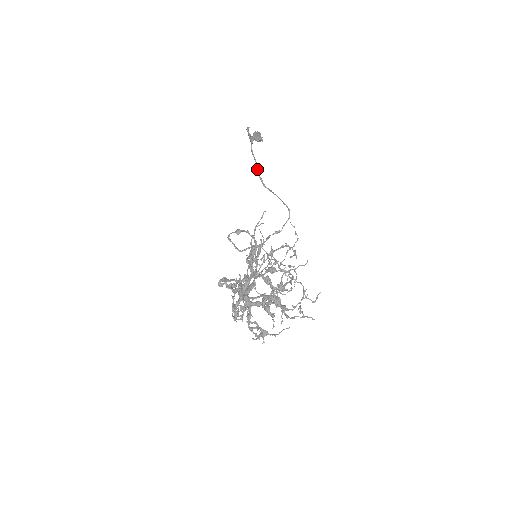
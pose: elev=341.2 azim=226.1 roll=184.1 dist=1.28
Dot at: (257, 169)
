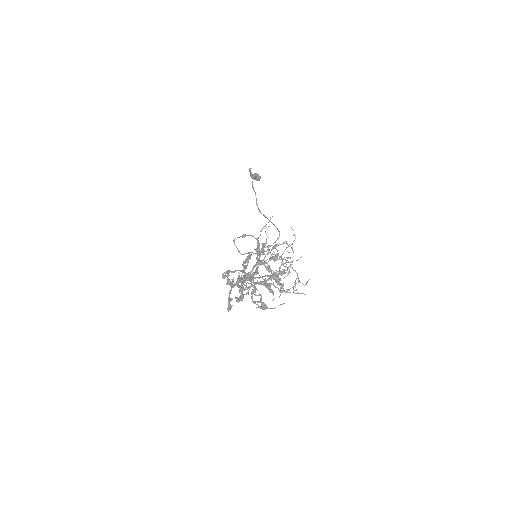
Dot at: (256, 199)
